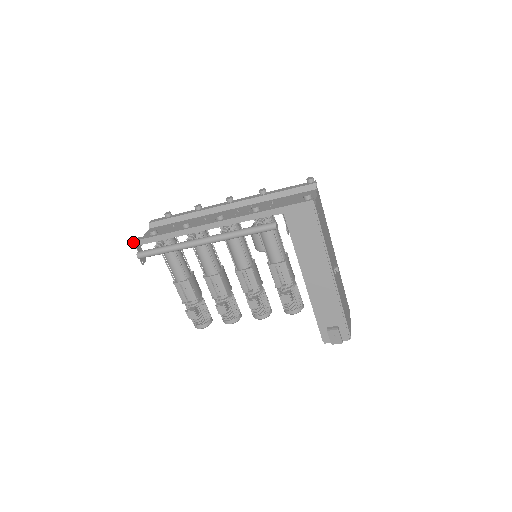
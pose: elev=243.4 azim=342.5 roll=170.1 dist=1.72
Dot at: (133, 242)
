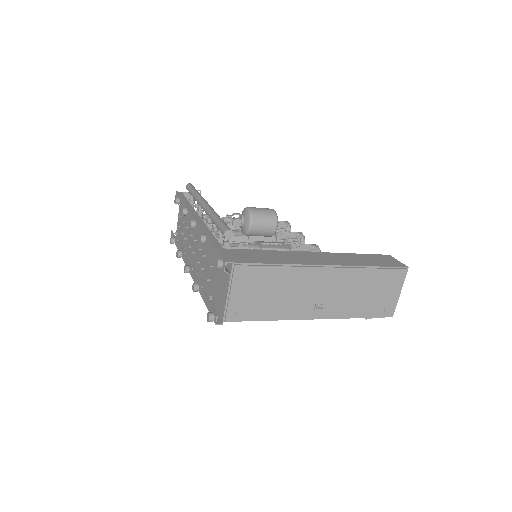
Dot at: occluded
